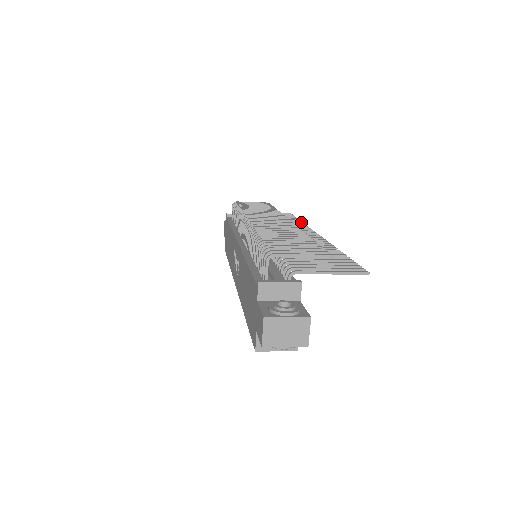
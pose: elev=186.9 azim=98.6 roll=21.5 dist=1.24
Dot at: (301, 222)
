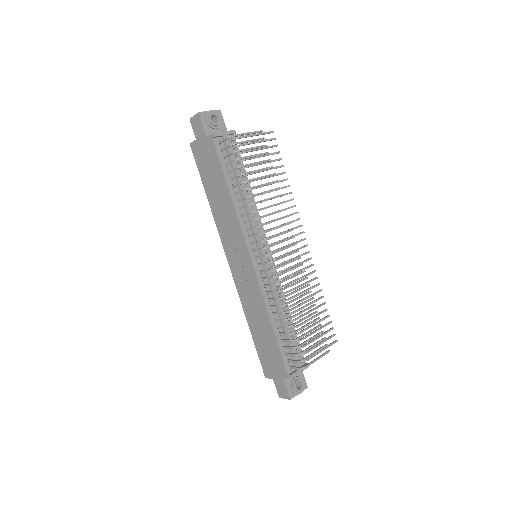
Dot at: occluded
